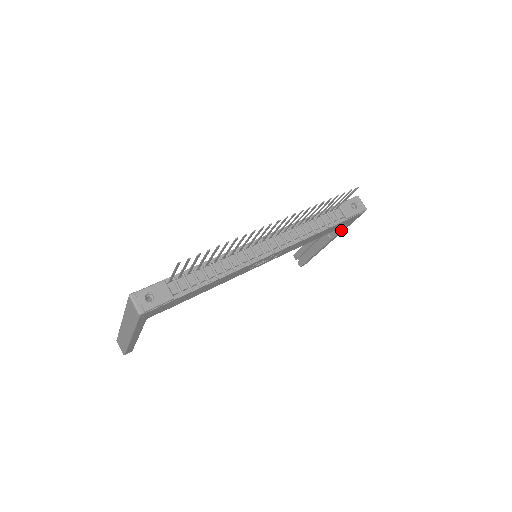
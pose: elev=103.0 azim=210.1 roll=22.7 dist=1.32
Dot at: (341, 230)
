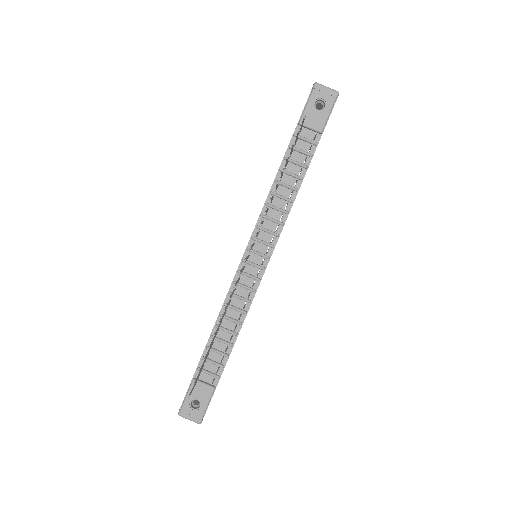
Dot at: occluded
